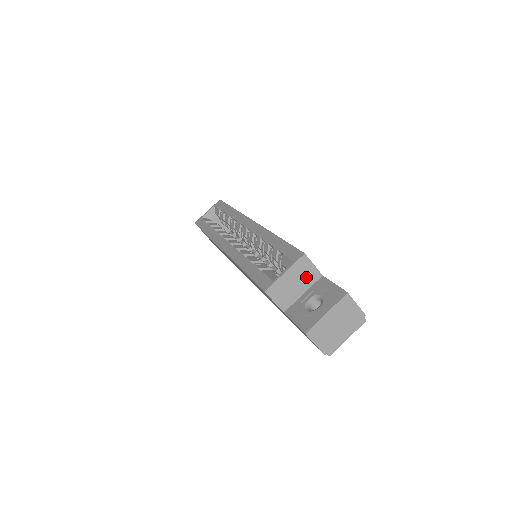
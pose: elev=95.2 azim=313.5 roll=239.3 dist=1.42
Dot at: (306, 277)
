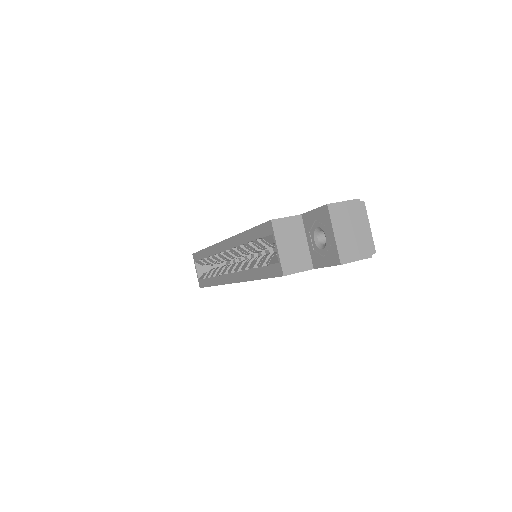
Dot at: (293, 231)
